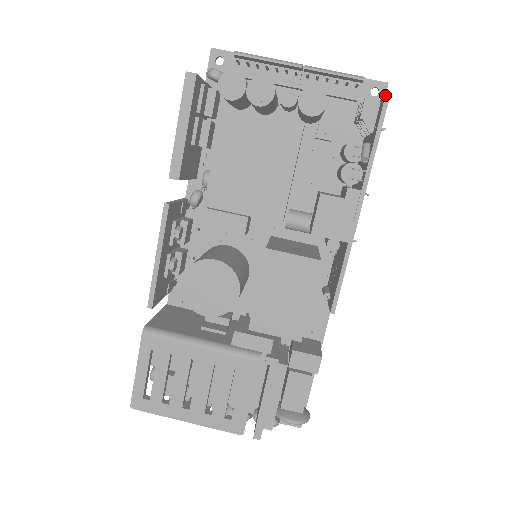
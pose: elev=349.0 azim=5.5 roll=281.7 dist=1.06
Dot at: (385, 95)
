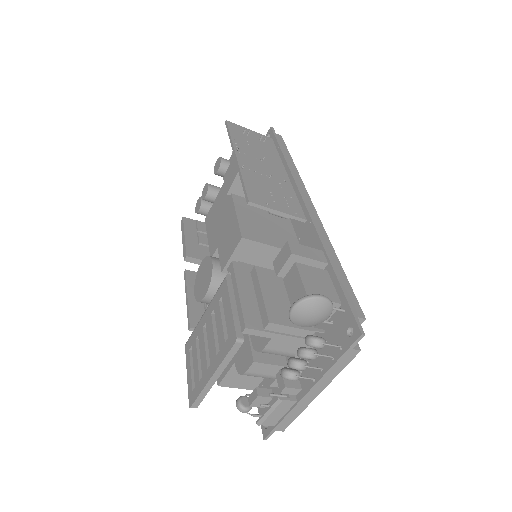
Dot at: (272, 130)
